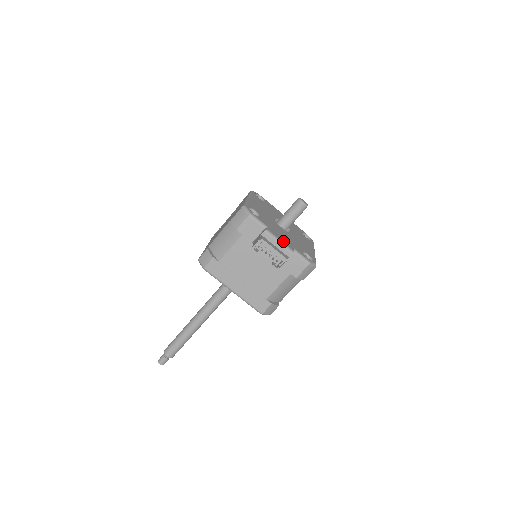
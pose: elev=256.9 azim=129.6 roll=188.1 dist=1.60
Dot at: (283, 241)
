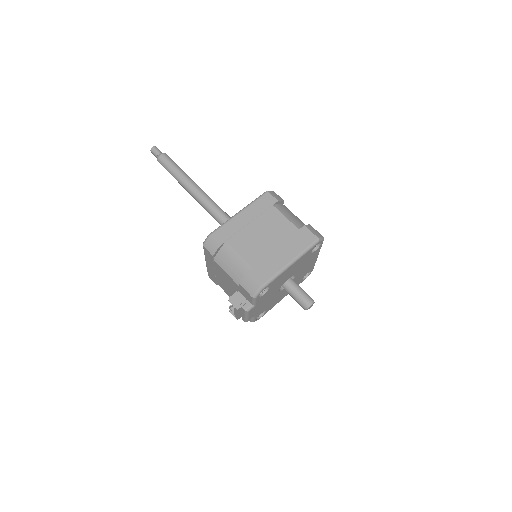
Dot at: (251, 315)
